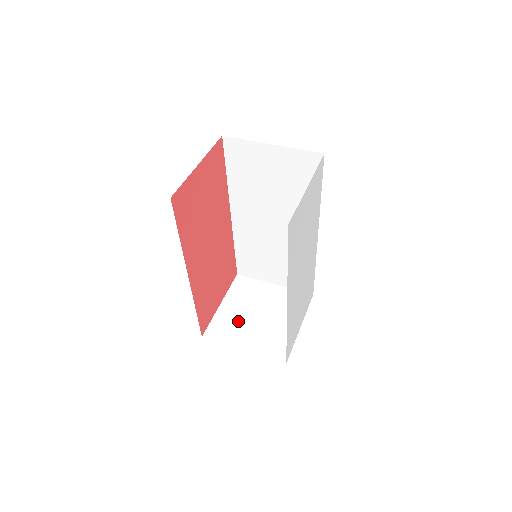
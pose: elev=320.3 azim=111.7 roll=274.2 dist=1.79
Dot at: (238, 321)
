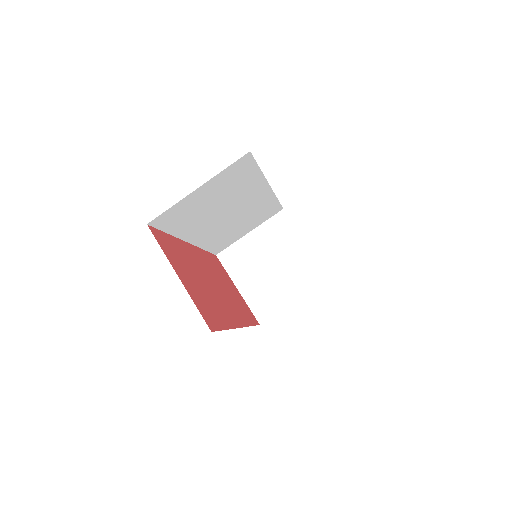
Dot at: (265, 287)
